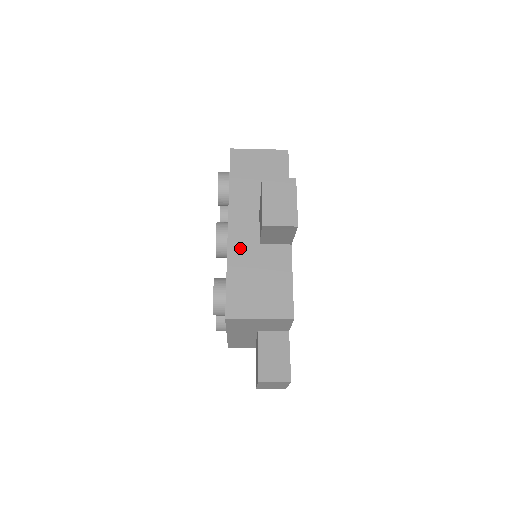
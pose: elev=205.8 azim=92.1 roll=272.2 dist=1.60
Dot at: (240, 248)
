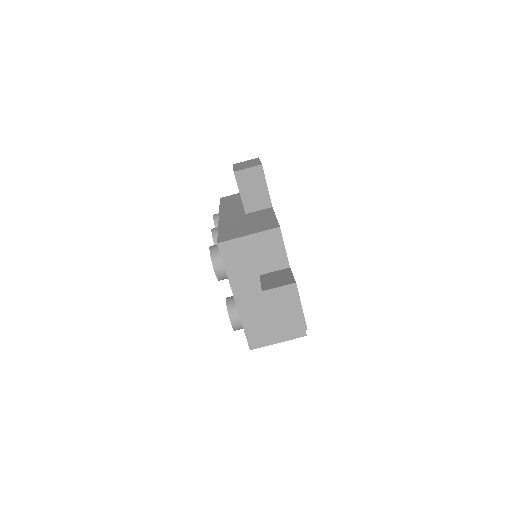
Dot at: (229, 220)
